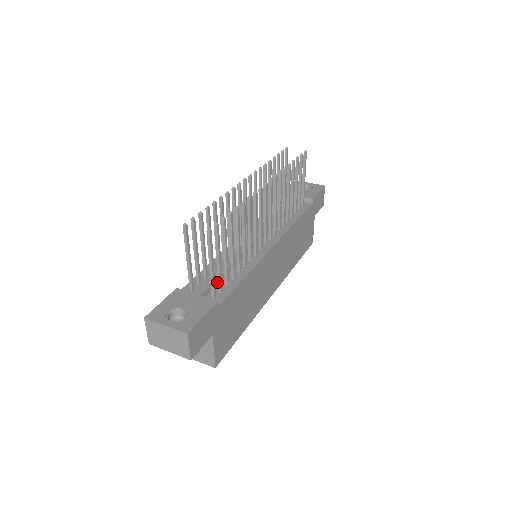
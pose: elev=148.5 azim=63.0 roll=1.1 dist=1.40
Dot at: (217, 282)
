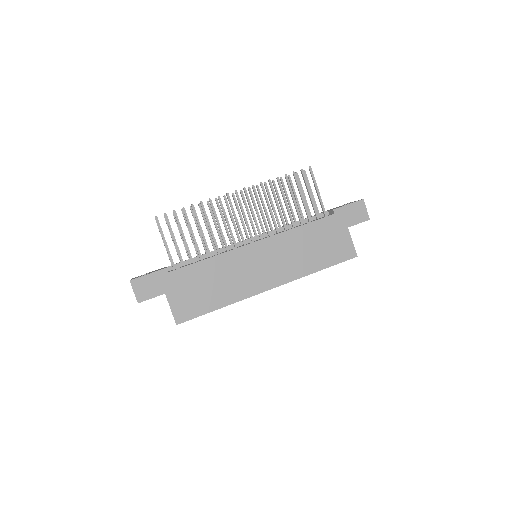
Dot at: (188, 262)
